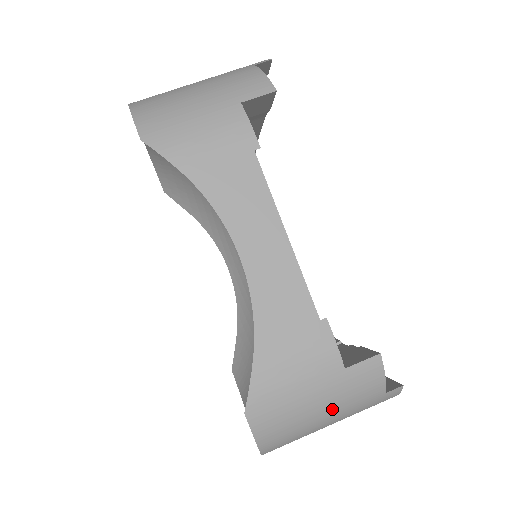
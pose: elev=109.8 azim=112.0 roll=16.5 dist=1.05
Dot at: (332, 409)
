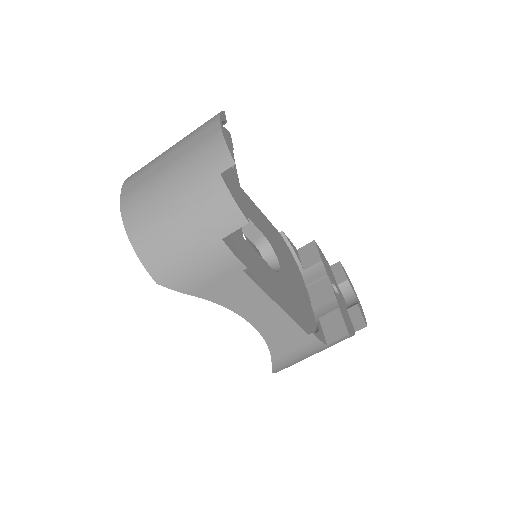
Dot at: occluded
